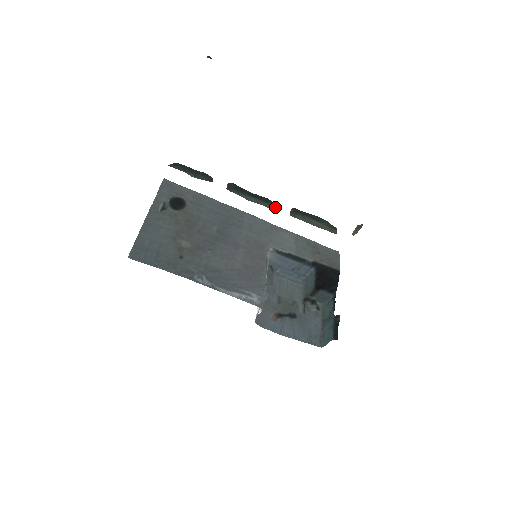
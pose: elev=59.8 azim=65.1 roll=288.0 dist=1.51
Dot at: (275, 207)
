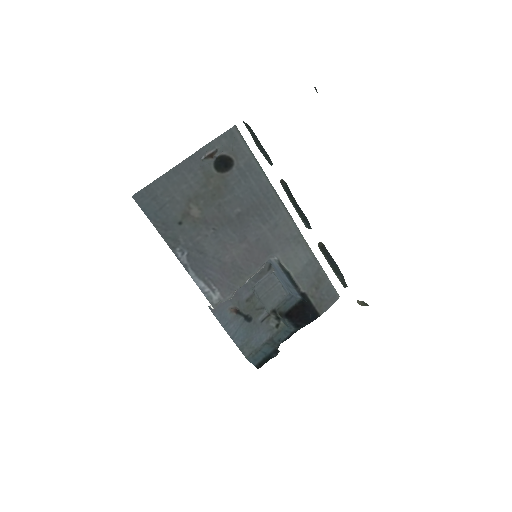
Dot at: (310, 228)
